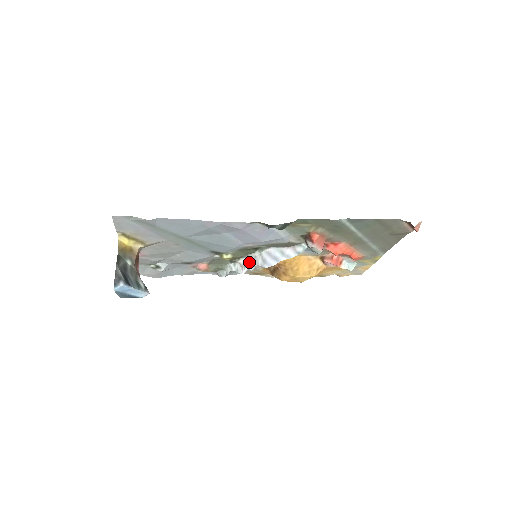
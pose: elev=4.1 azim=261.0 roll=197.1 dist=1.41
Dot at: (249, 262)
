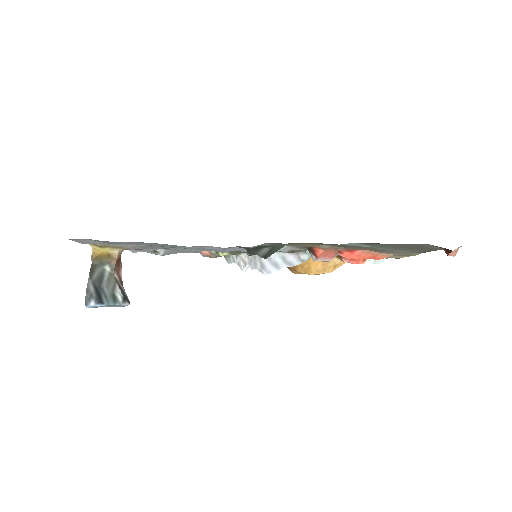
Dot at: (249, 260)
